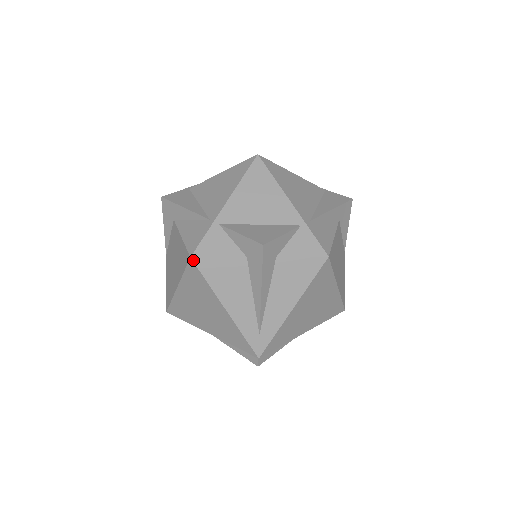
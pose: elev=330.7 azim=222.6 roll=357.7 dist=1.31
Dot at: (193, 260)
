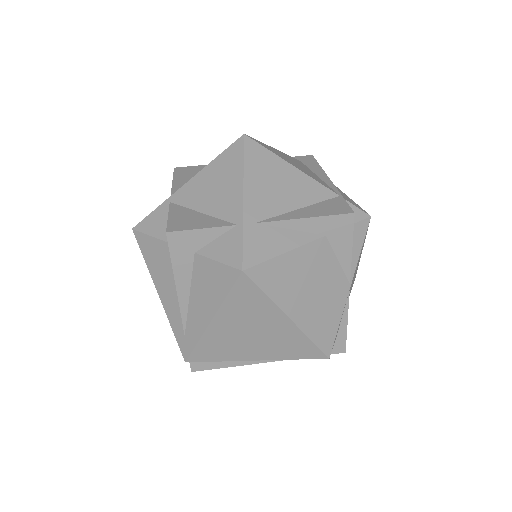
Dot at: (134, 232)
